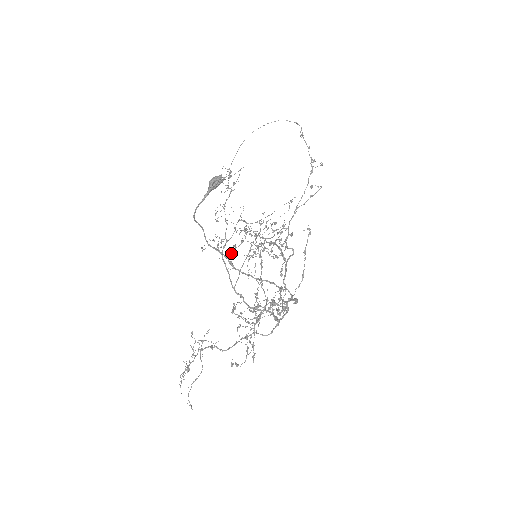
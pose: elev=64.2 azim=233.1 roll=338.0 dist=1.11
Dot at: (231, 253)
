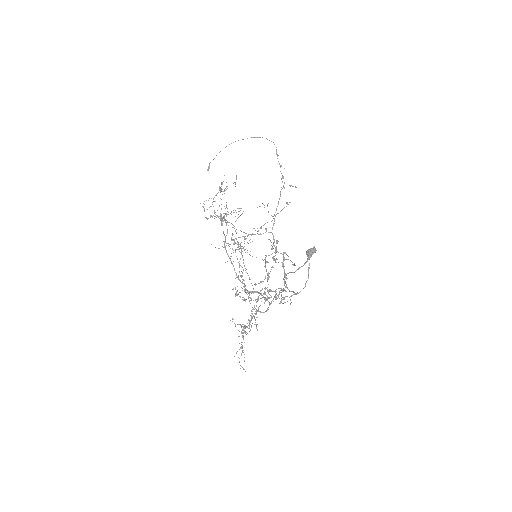
Dot at: occluded
